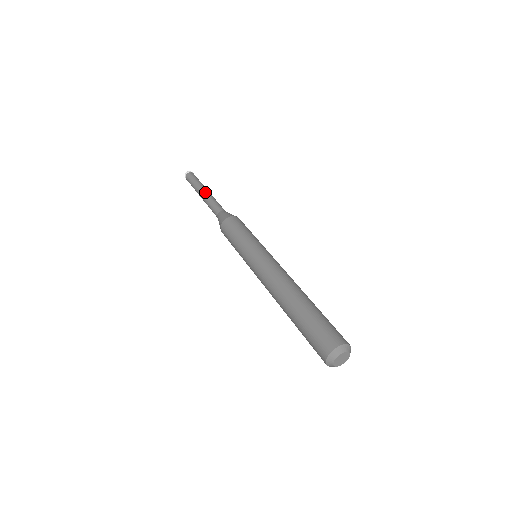
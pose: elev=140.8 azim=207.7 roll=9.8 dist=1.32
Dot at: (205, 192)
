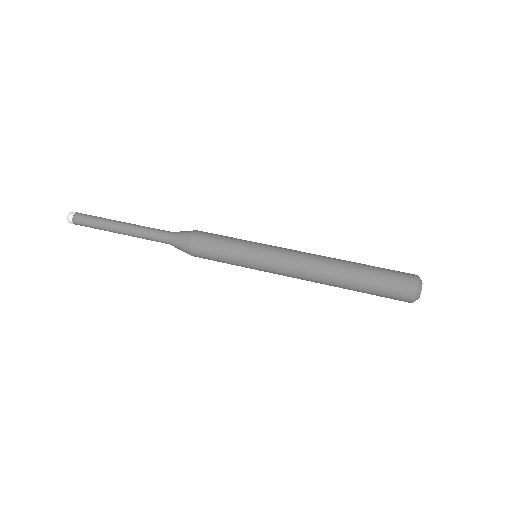
Dot at: (127, 223)
